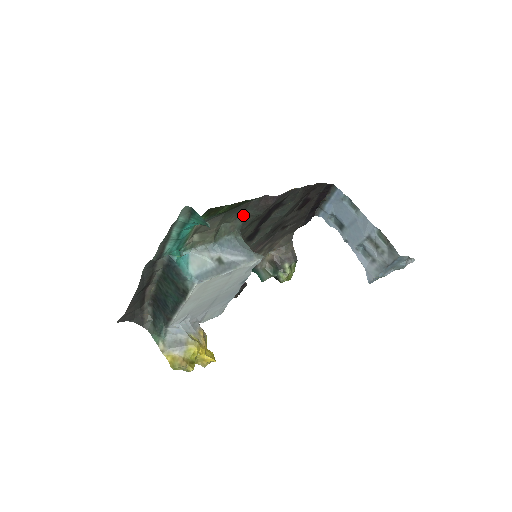
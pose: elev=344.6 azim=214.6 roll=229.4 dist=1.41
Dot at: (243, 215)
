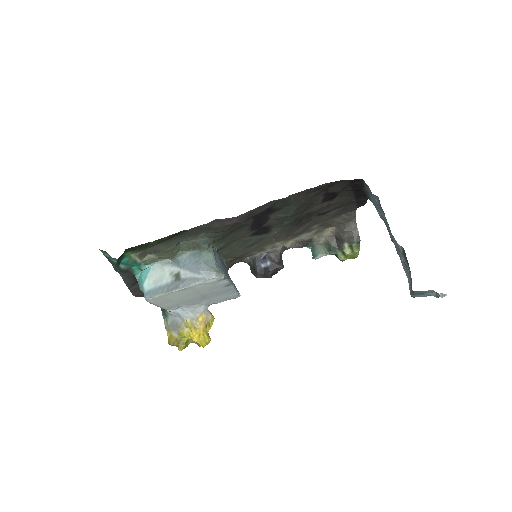
Dot at: (204, 233)
